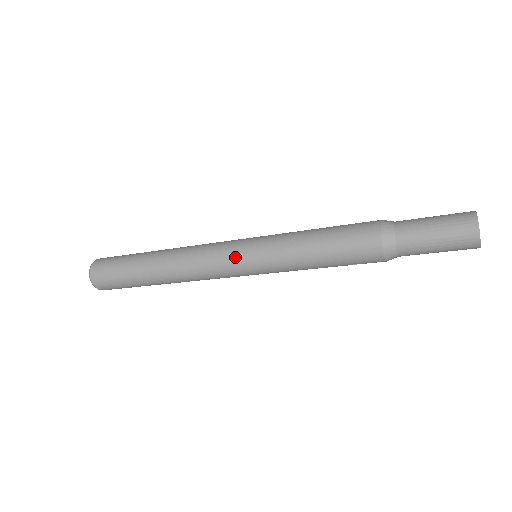
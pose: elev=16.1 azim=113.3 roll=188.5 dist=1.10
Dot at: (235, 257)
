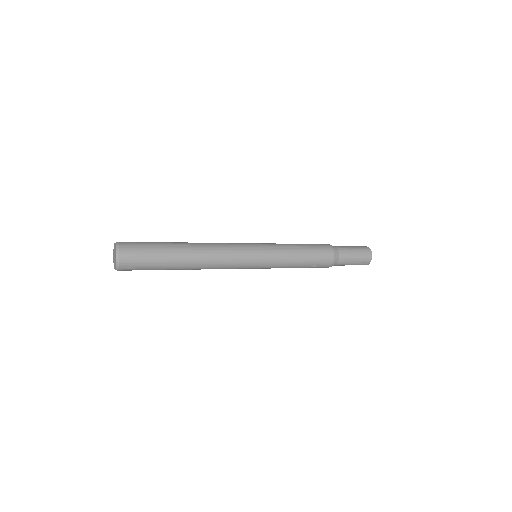
Dot at: (251, 247)
